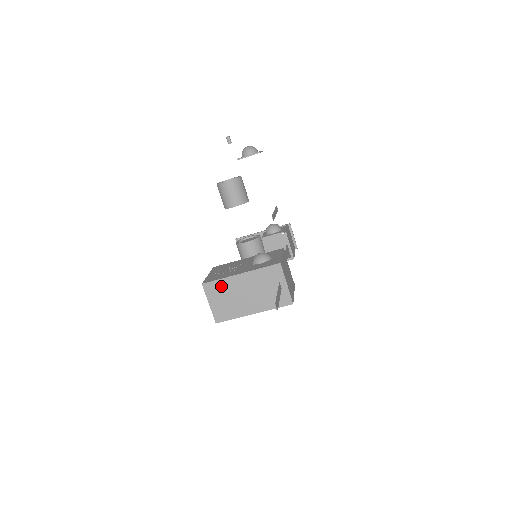
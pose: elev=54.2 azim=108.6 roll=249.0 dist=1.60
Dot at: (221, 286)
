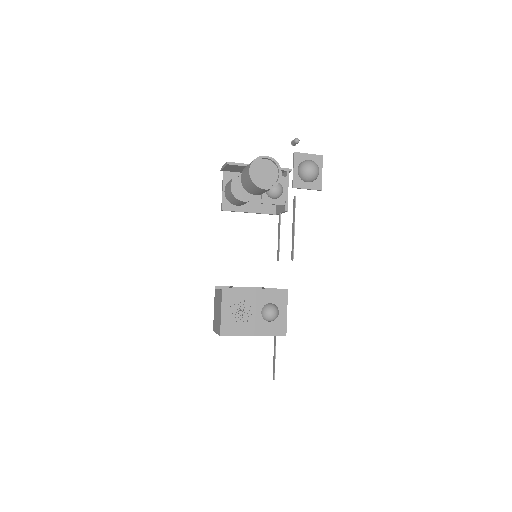
Dot at: occluded
